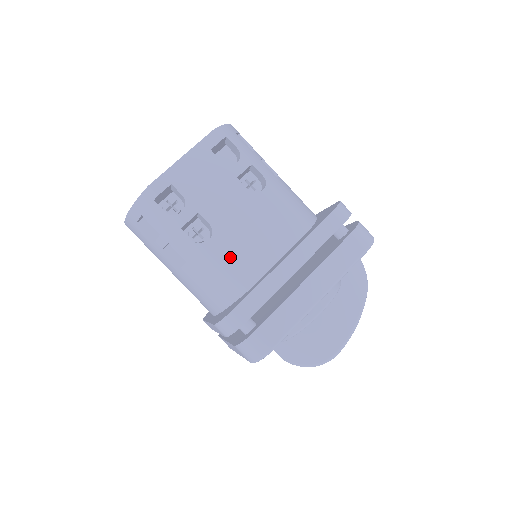
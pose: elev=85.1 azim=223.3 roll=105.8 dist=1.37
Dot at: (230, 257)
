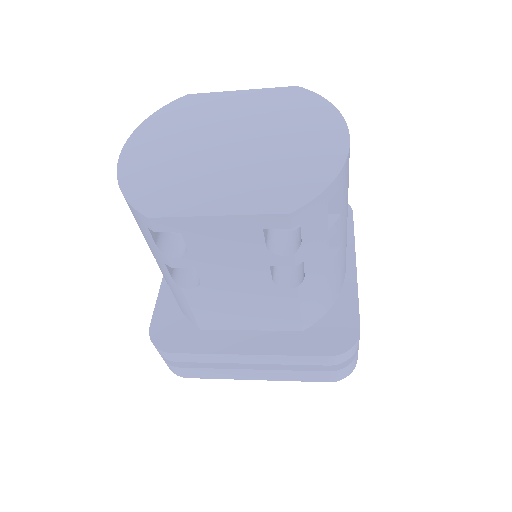
Dot at: (202, 307)
